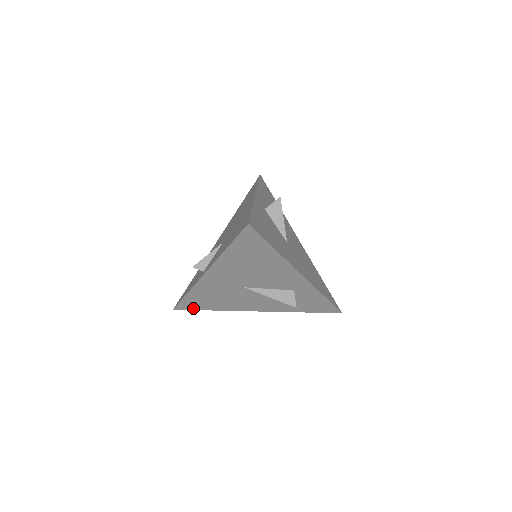
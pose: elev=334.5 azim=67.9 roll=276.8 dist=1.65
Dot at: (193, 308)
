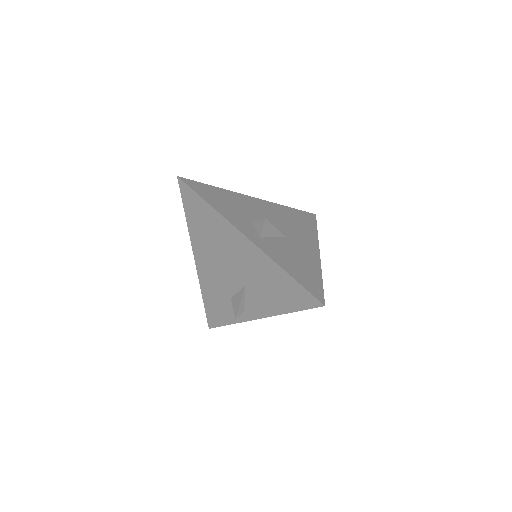
Dot at: occluded
